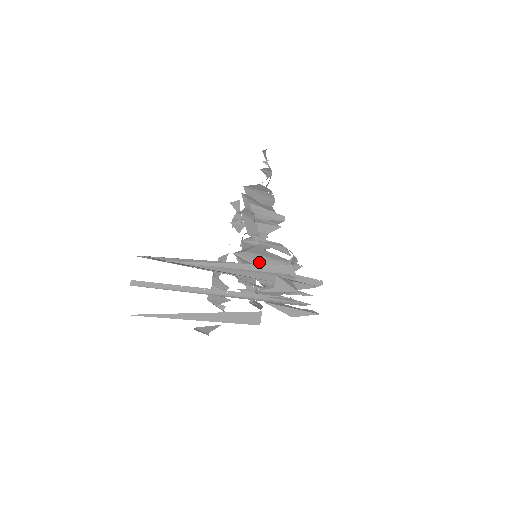
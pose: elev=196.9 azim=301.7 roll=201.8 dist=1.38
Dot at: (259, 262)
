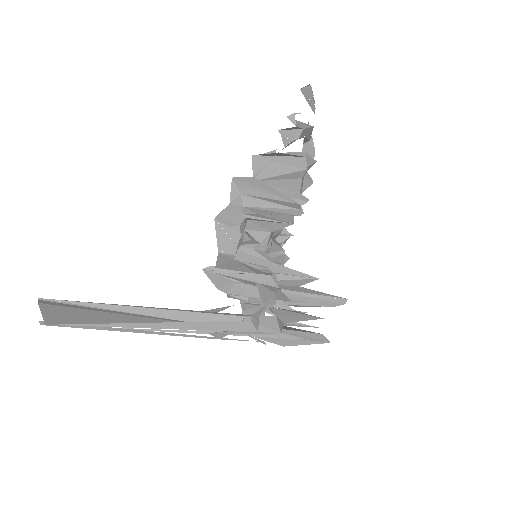
Dot at: occluded
